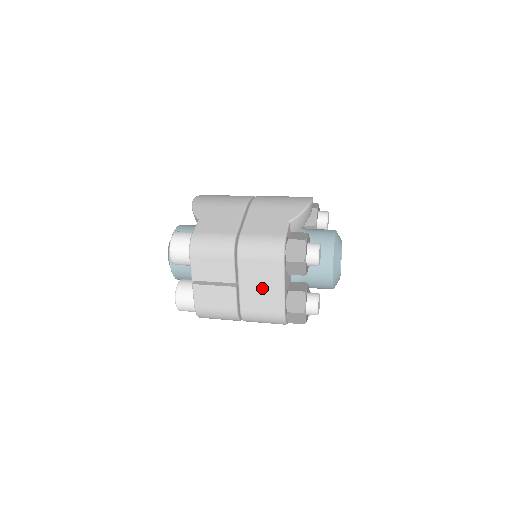
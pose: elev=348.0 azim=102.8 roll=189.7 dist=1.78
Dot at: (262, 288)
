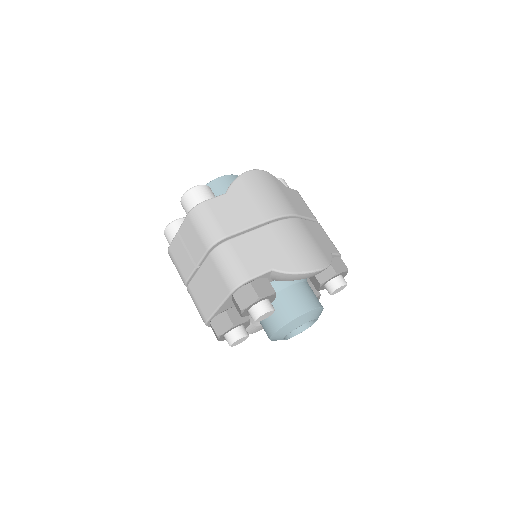
Dot at: (208, 290)
